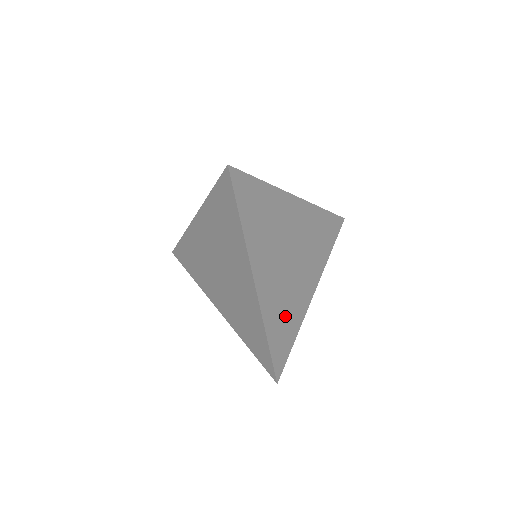
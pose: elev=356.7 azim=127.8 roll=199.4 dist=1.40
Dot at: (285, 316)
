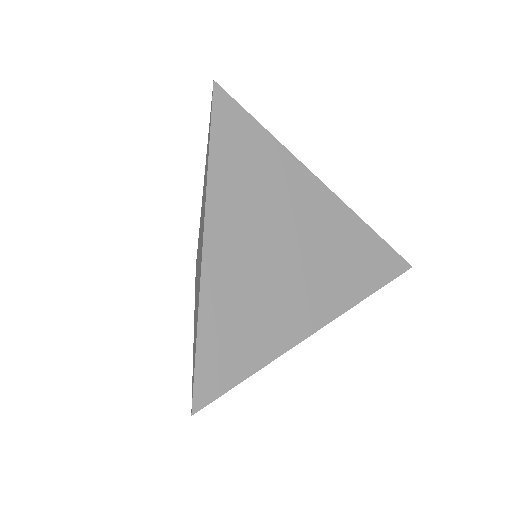
Dot at: (246, 323)
